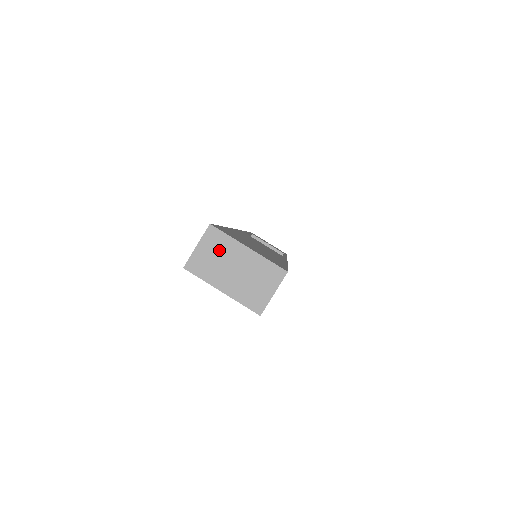
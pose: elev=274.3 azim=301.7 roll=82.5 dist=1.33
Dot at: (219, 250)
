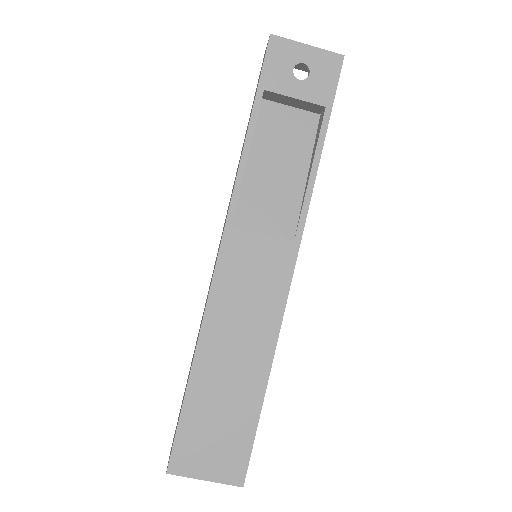
Dot at: occluded
